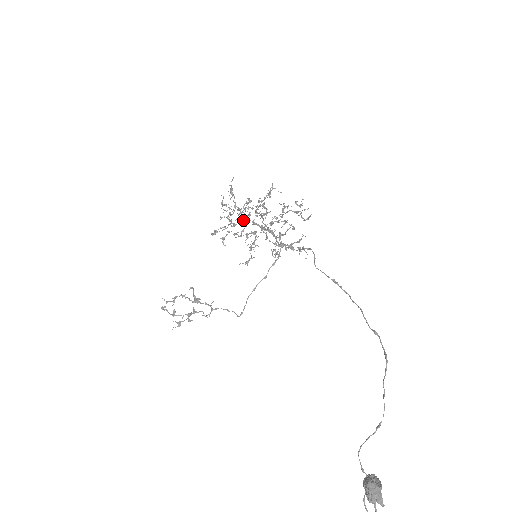
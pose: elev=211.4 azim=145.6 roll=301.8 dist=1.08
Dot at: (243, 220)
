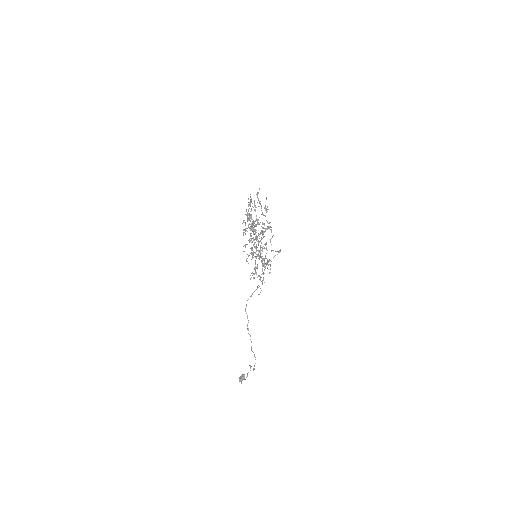
Dot at: occluded
